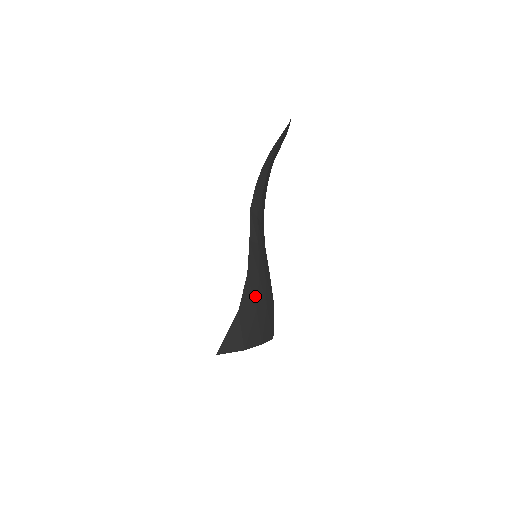
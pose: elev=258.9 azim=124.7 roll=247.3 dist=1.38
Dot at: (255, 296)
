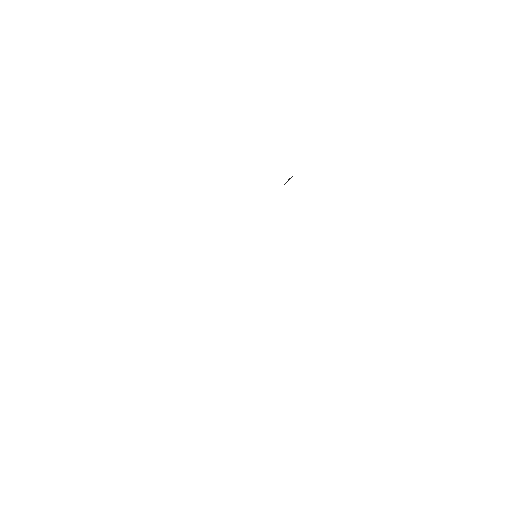
Dot at: occluded
